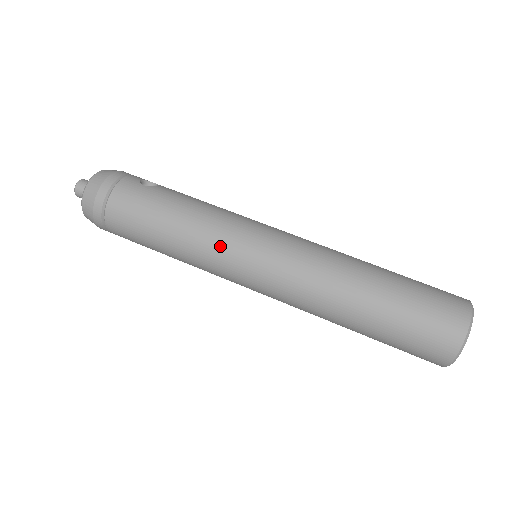
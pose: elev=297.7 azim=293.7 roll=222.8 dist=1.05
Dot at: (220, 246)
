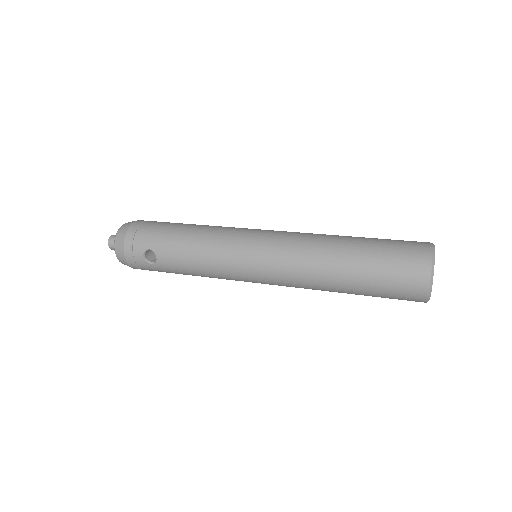
Dot at: (235, 228)
